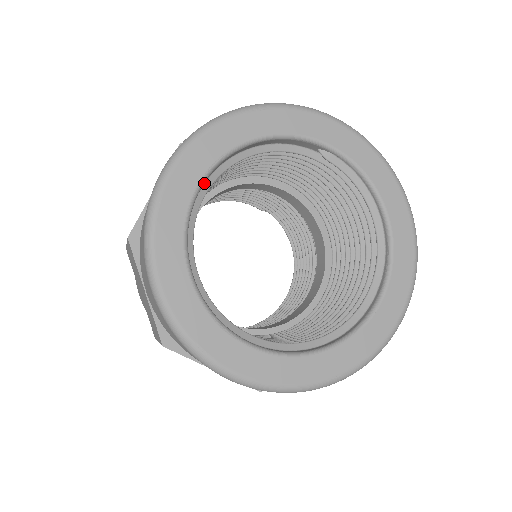
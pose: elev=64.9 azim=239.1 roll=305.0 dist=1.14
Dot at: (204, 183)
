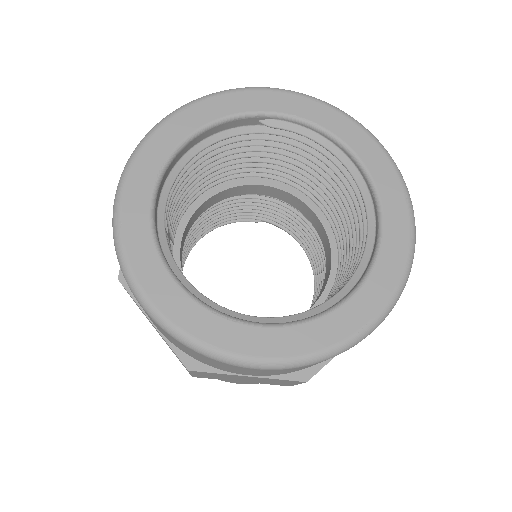
Dot at: (161, 193)
